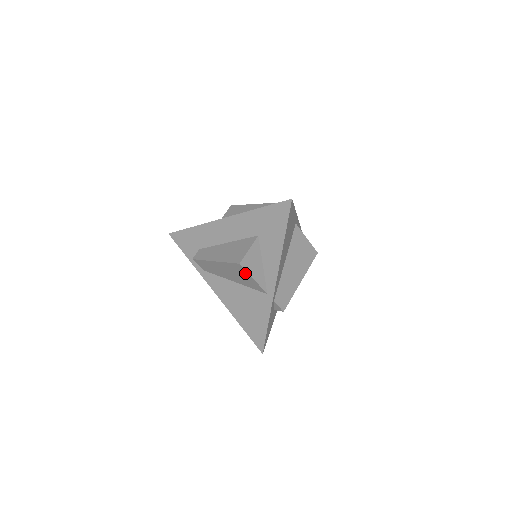
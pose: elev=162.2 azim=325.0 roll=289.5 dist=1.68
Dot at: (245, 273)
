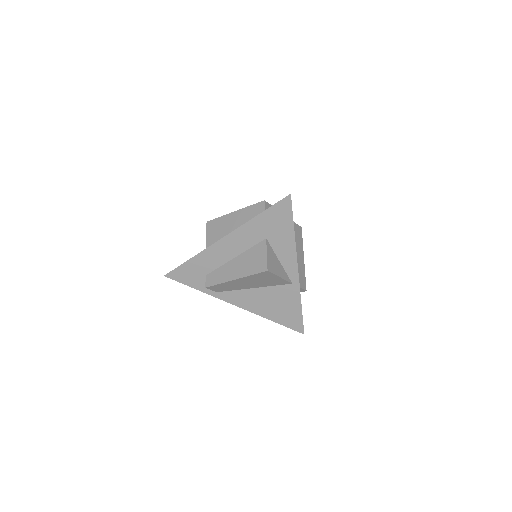
Dot at: (271, 276)
